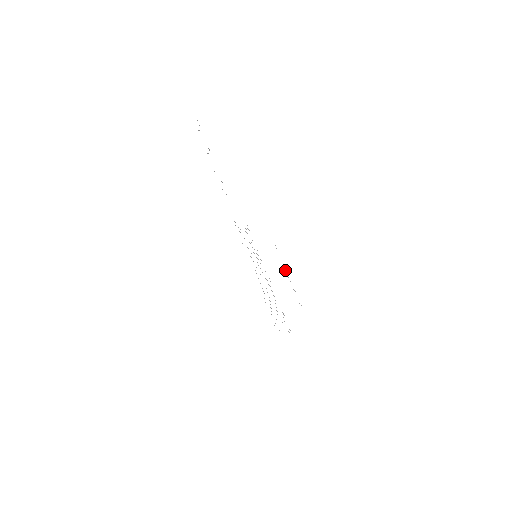
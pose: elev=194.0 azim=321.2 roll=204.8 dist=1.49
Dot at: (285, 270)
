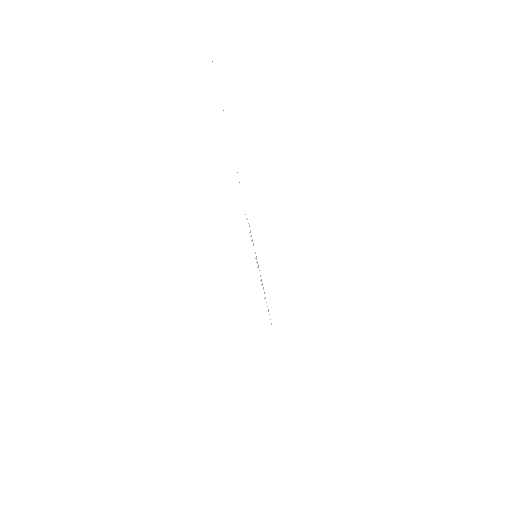
Dot at: occluded
